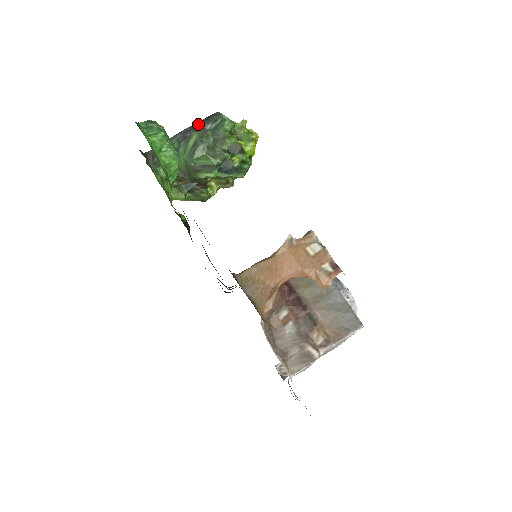
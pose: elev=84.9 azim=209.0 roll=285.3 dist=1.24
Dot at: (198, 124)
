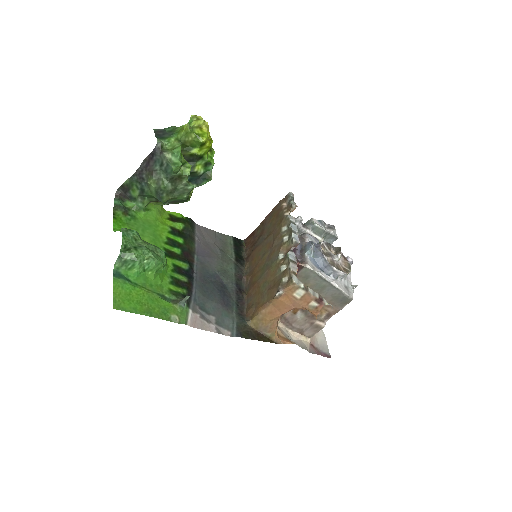
Dot at: (146, 163)
